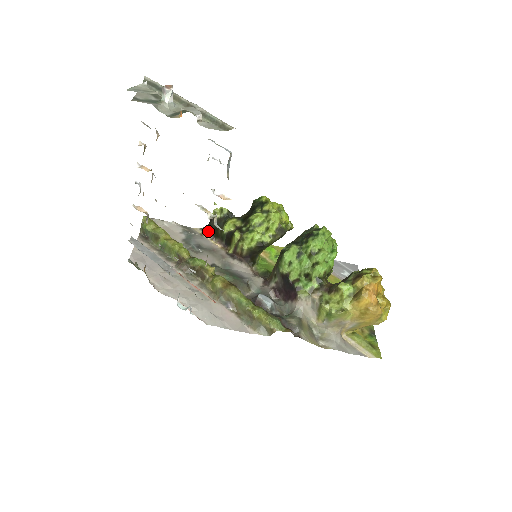
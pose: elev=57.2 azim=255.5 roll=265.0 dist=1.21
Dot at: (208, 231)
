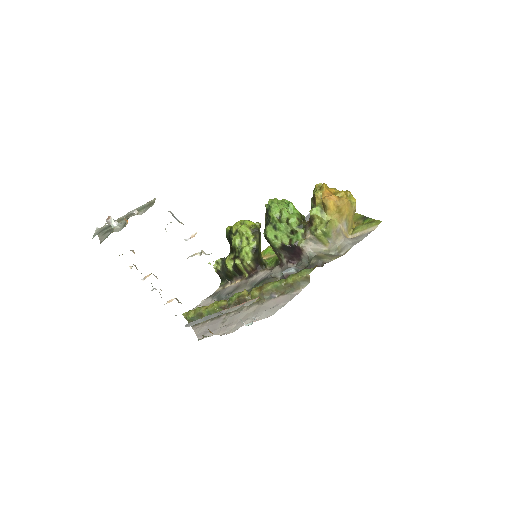
Dot at: (224, 282)
